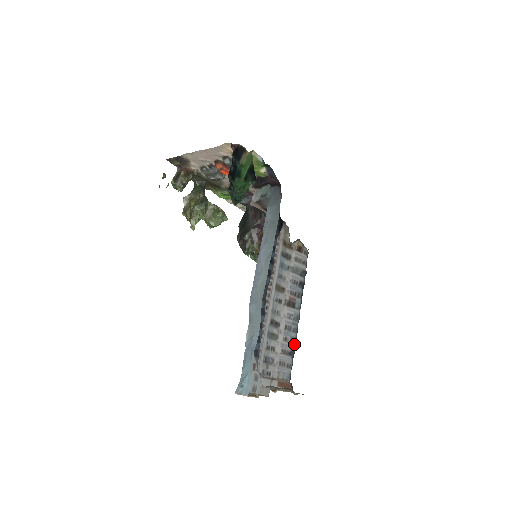
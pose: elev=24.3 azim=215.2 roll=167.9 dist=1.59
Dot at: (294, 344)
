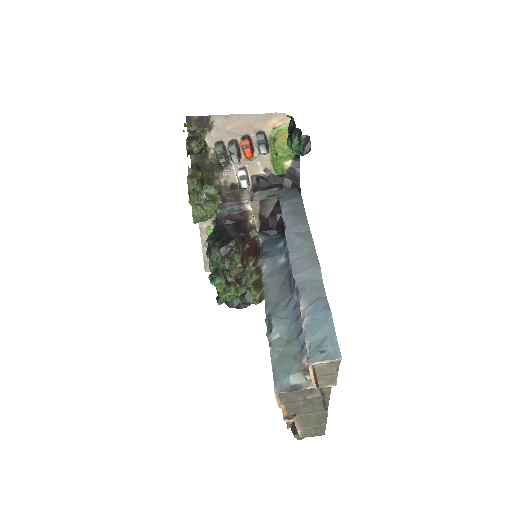
Dot at: occluded
